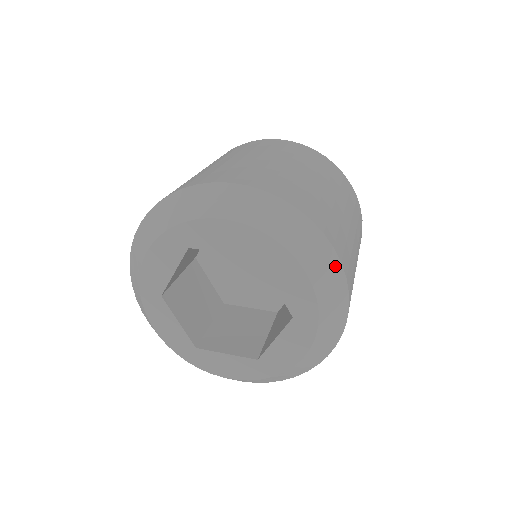
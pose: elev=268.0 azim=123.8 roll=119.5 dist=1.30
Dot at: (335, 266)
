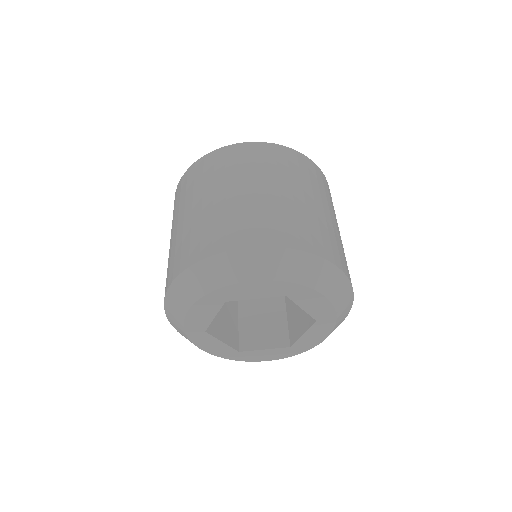
Dot at: occluded
